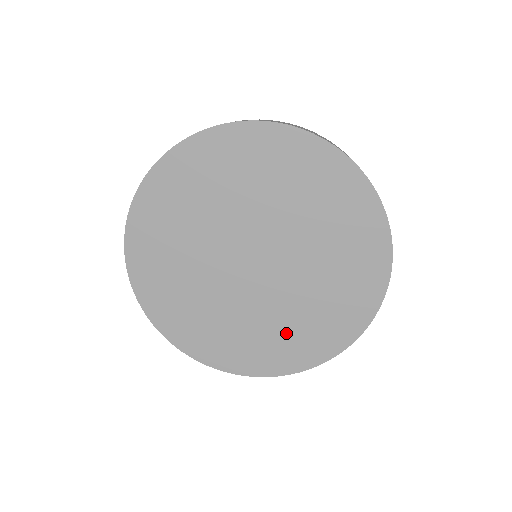
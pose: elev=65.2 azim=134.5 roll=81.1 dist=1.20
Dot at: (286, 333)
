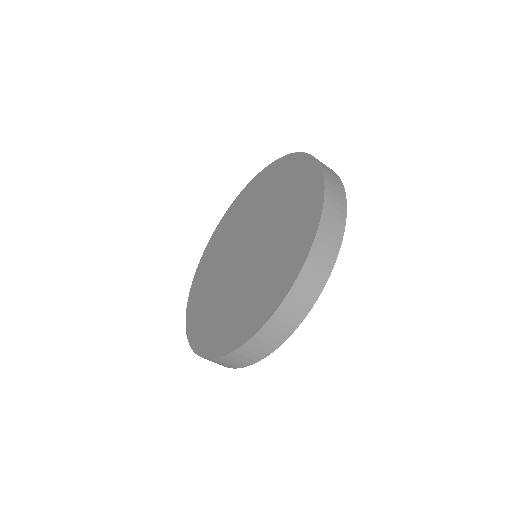
Dot at: (276, 265)
